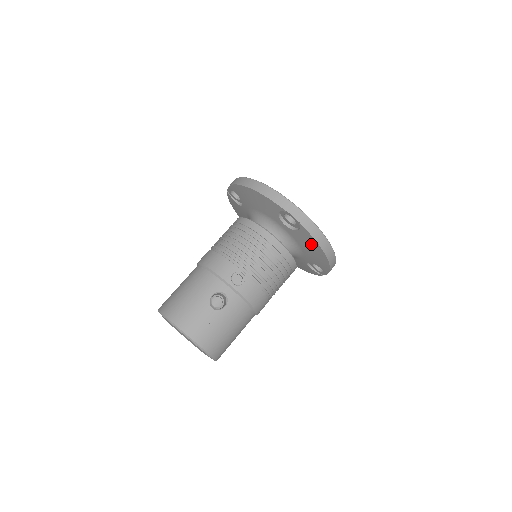
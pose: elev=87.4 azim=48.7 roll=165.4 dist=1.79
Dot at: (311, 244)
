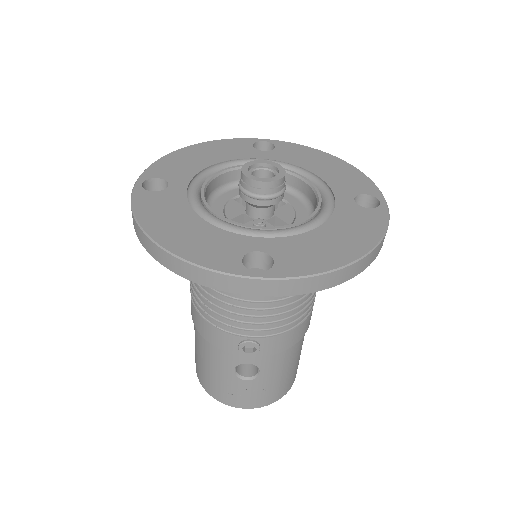
Dot at: occluded
